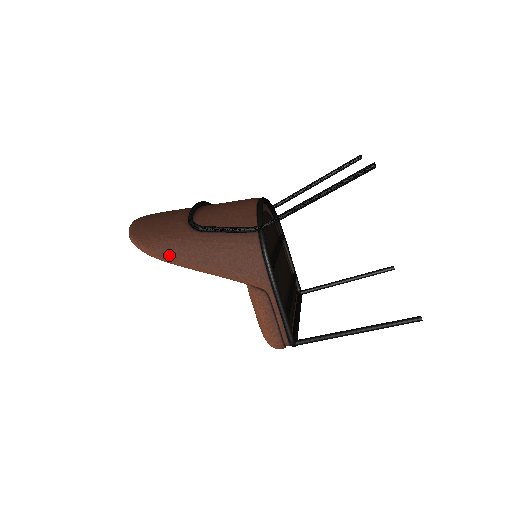
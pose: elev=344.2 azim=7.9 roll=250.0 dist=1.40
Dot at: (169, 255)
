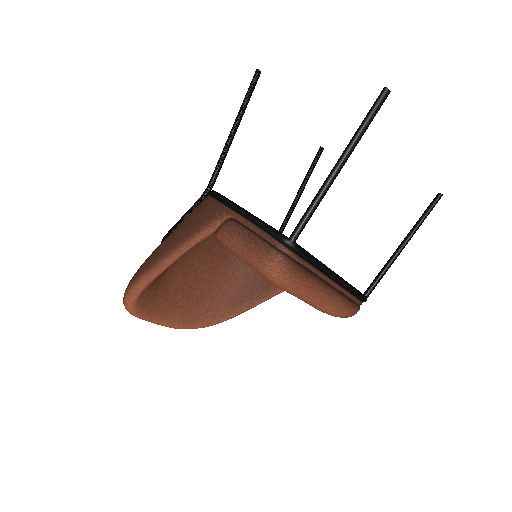
Dot at: (142, 271)
